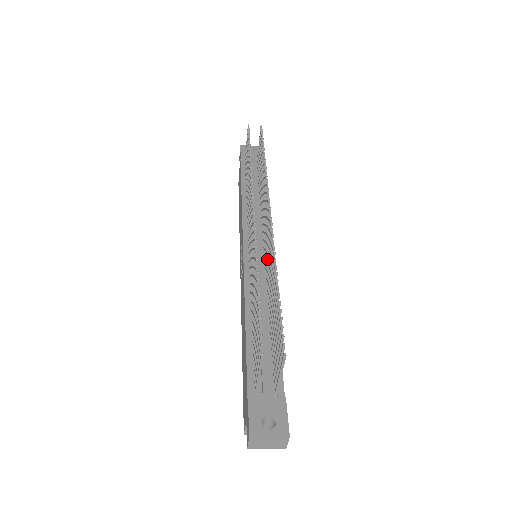
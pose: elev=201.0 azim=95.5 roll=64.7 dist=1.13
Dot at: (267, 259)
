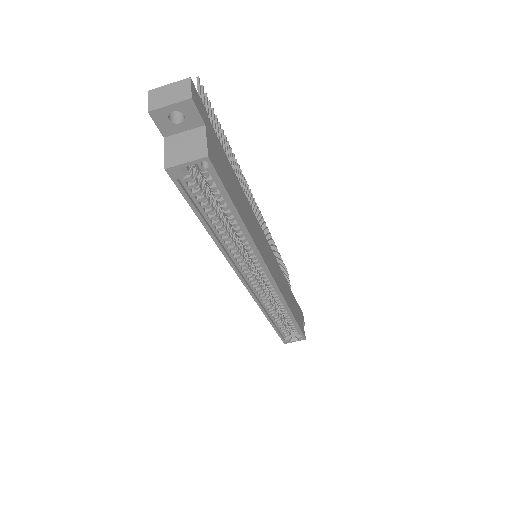
Dot at: occluded
